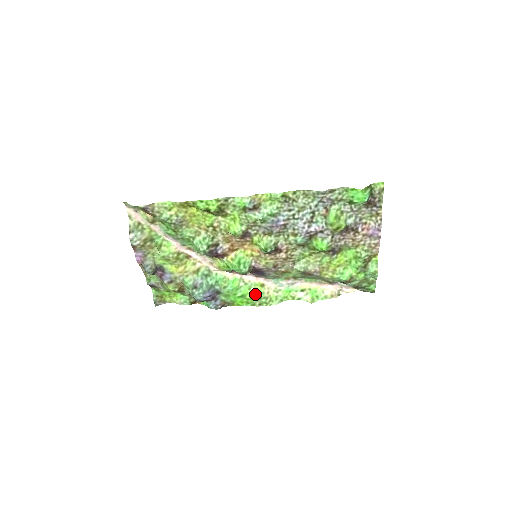
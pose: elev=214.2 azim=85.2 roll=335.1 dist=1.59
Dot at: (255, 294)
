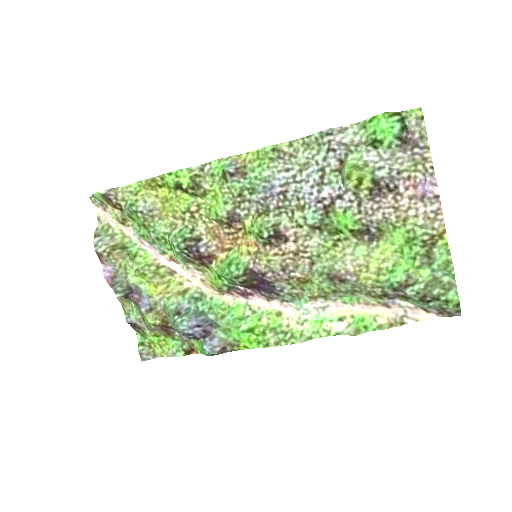
Dot at: (268, 327)
